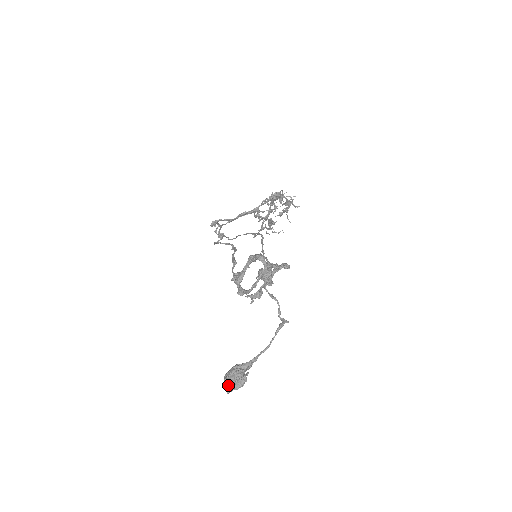
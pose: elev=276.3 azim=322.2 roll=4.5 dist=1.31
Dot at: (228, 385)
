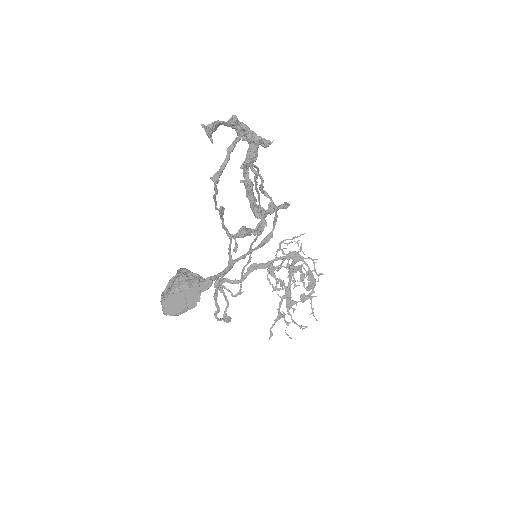
Dot at: (167, 292)
